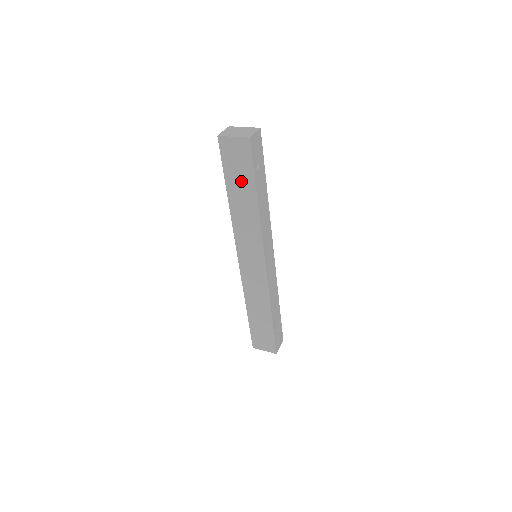
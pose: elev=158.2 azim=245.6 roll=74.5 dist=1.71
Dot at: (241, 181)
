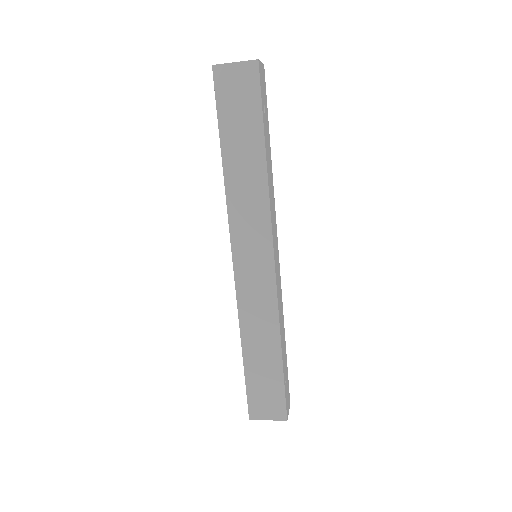
Dot at: (243, 128)
